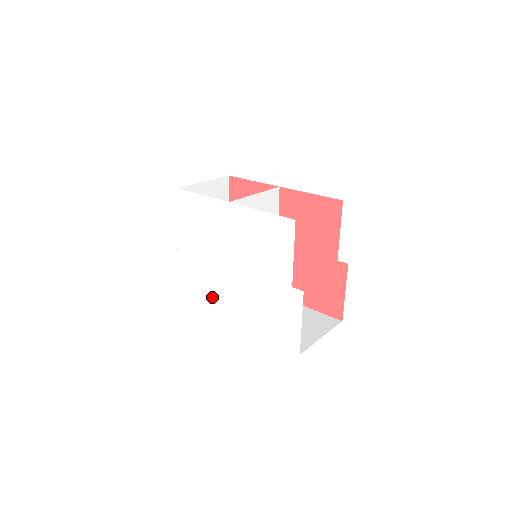
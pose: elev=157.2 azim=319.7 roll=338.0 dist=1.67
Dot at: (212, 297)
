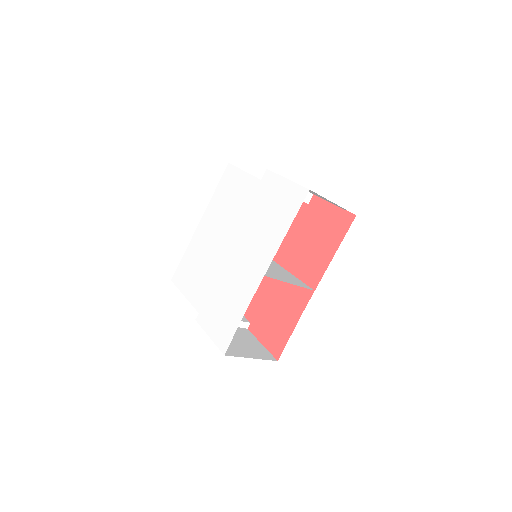
Dot at: (240, 291)
